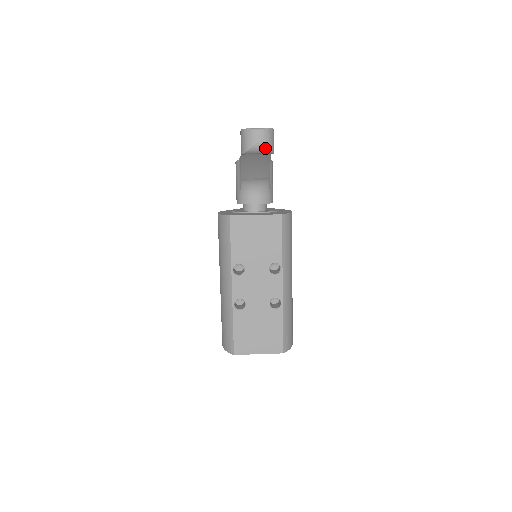
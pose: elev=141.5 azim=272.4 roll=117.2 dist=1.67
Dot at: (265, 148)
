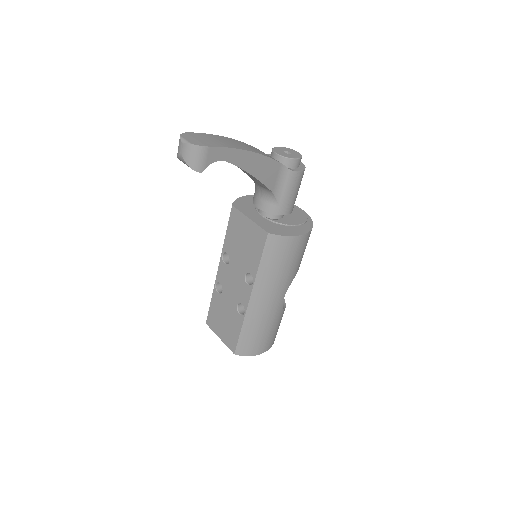
Dot at: (186, 163)
